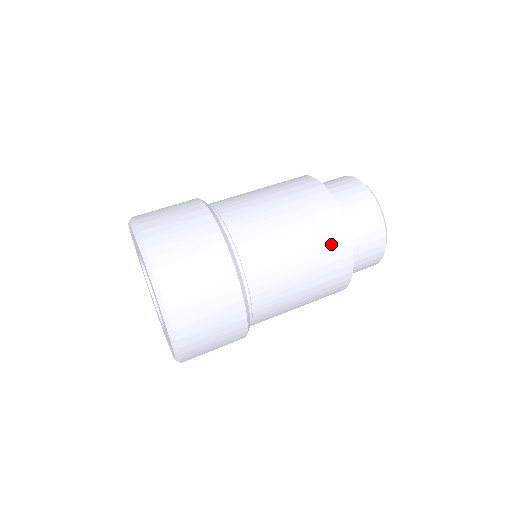
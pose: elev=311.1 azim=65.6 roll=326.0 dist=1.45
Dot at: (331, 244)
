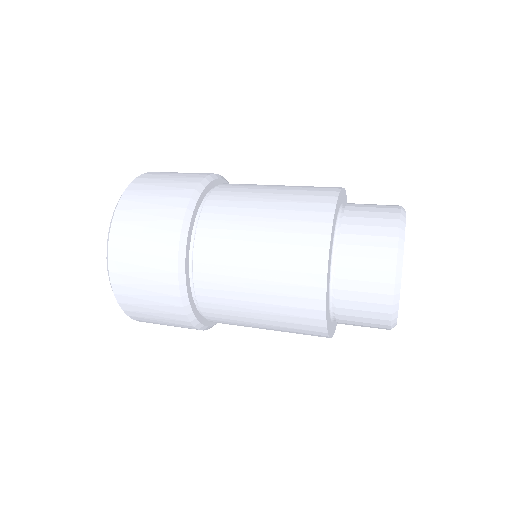
Dot at: (309, 205)
